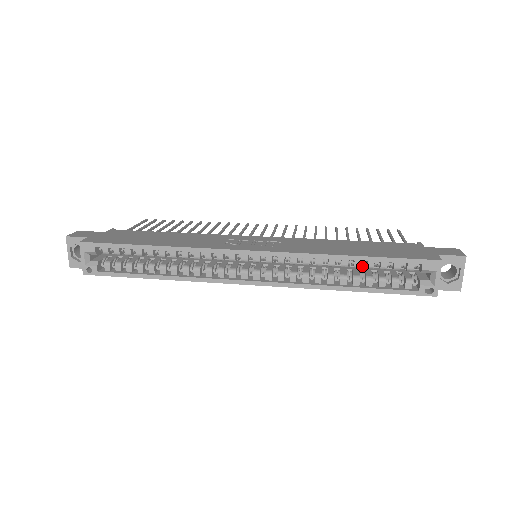
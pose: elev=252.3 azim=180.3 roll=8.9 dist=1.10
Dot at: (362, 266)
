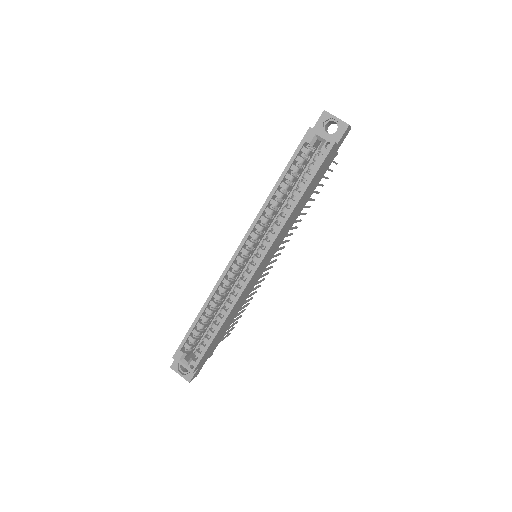
Dot at: occluded
